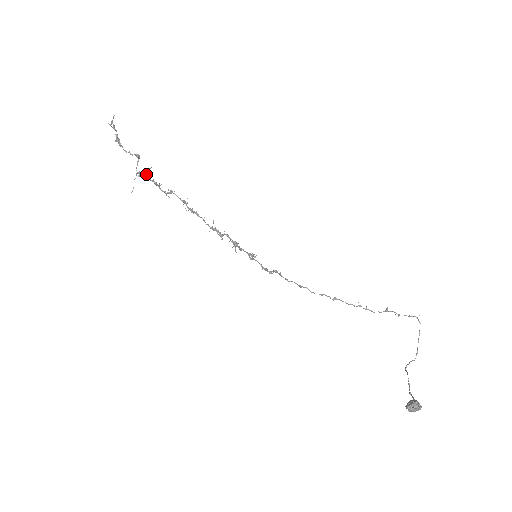
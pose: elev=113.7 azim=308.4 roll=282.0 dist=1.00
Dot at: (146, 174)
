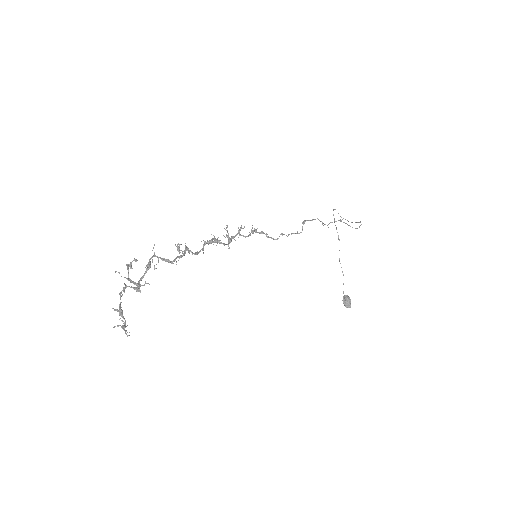
Dot at: occluded
